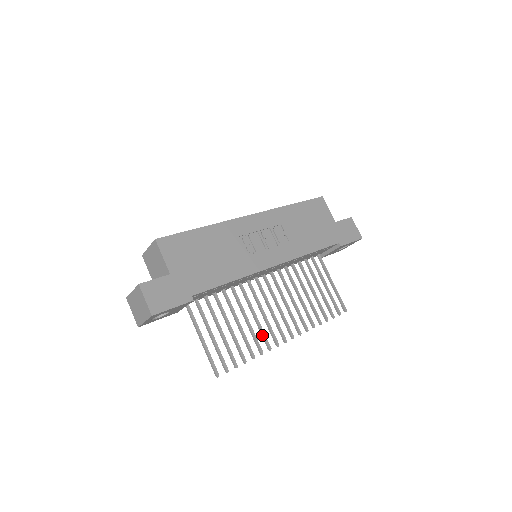
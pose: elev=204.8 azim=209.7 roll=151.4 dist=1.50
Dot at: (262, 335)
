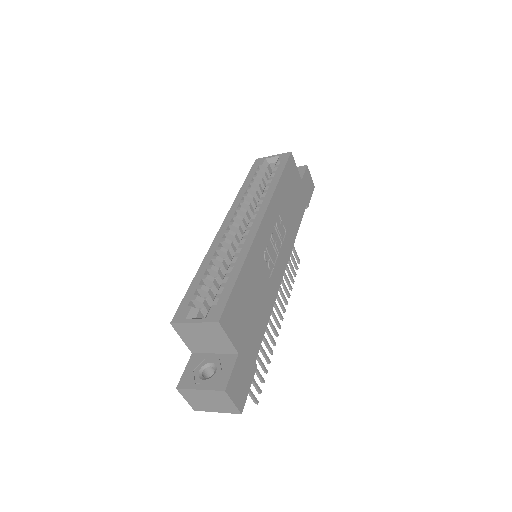
Dot at: (269, 335)
